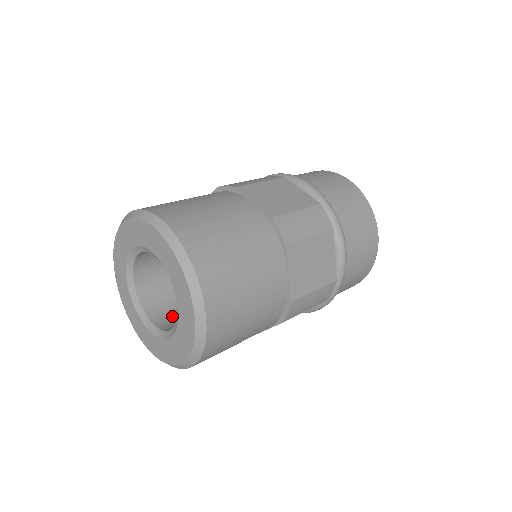
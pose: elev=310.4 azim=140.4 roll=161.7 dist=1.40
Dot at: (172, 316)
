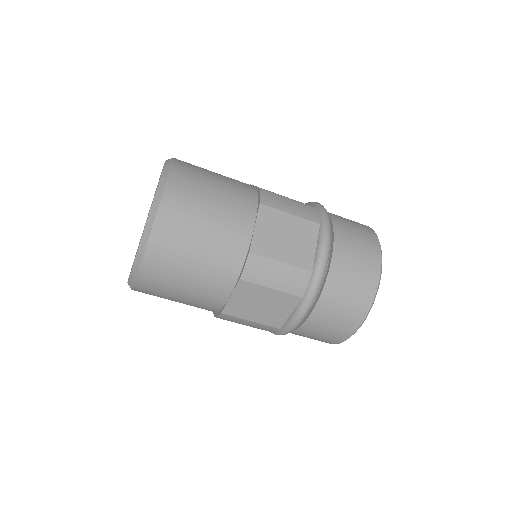
Dot at: occluded
